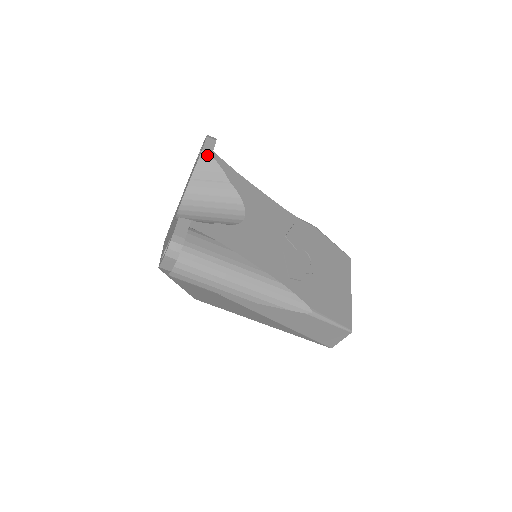
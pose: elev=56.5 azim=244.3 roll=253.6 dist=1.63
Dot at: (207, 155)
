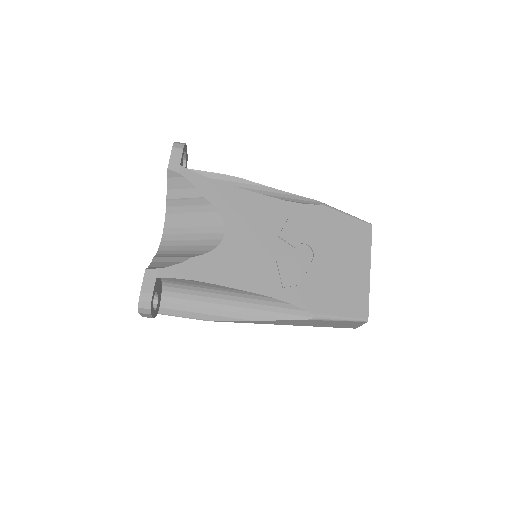
Dot at: (174, 173)
